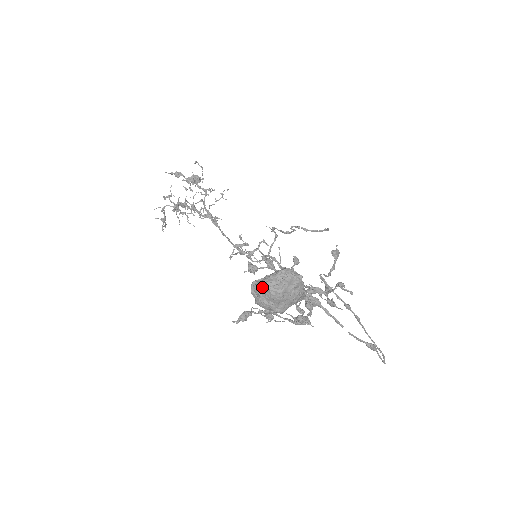
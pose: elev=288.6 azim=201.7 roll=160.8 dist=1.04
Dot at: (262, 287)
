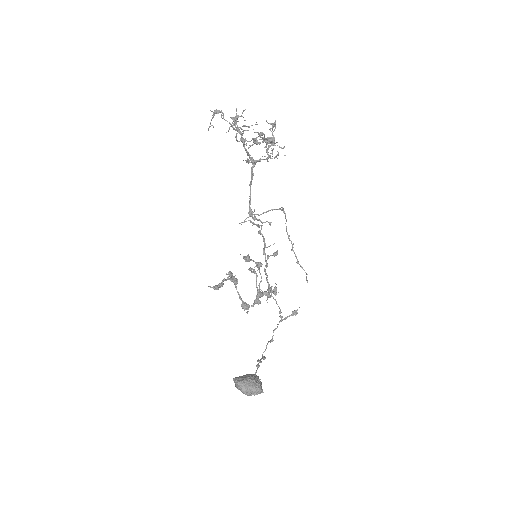
Dot at: (242, 391)
